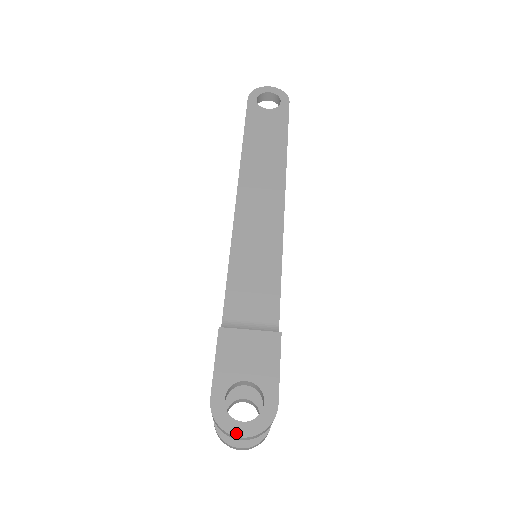
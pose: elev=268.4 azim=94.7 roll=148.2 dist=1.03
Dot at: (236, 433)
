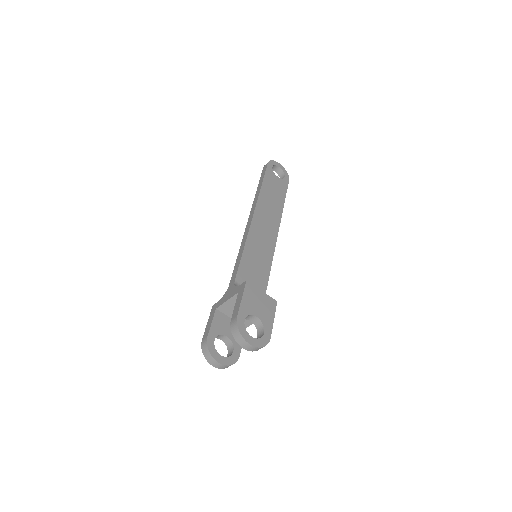
Dot at: (248, 341)
